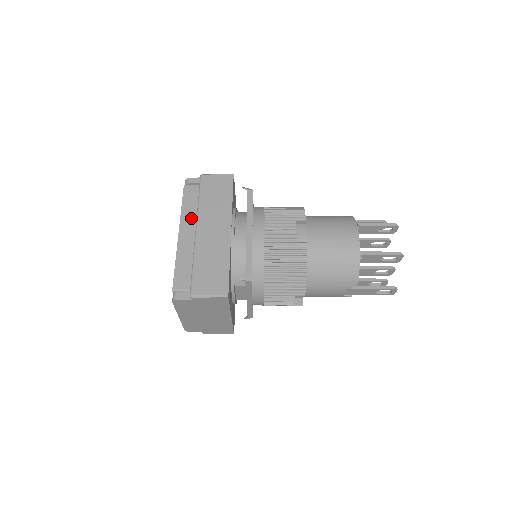
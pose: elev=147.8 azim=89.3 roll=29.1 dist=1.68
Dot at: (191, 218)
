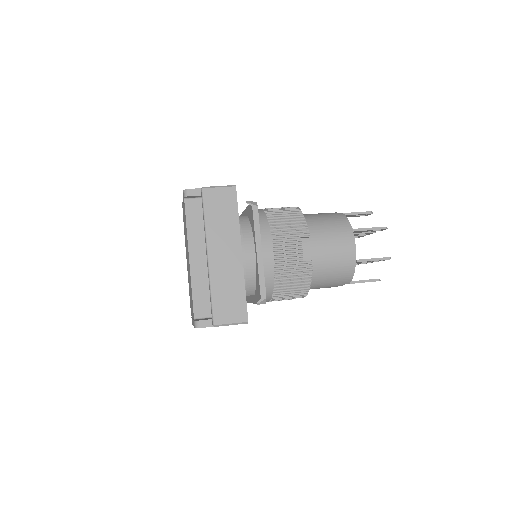
Dot at: (198, 239)
